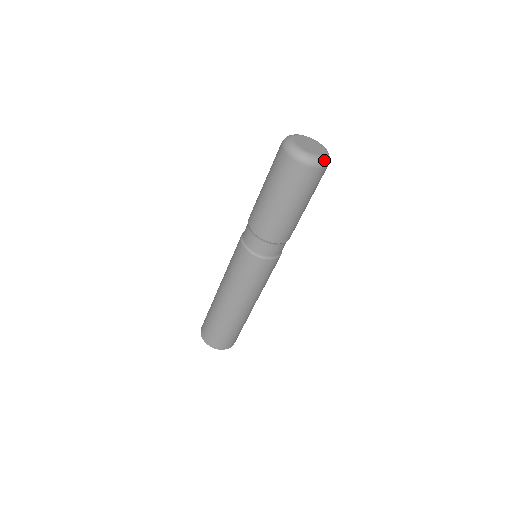
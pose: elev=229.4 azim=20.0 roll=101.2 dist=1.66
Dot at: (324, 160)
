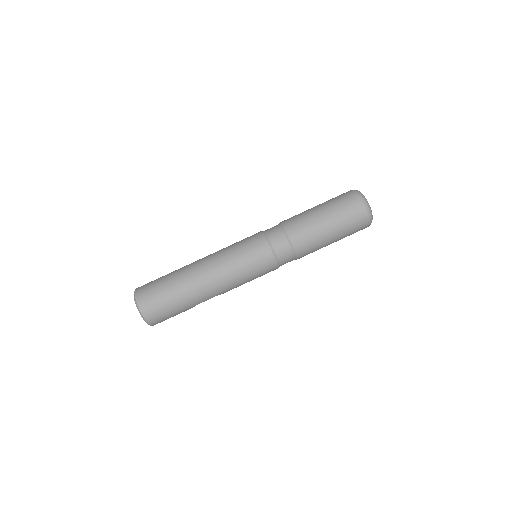
Dot at: (372, 218)
